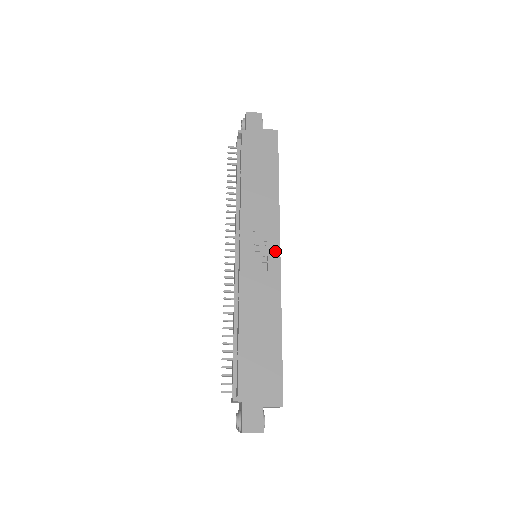
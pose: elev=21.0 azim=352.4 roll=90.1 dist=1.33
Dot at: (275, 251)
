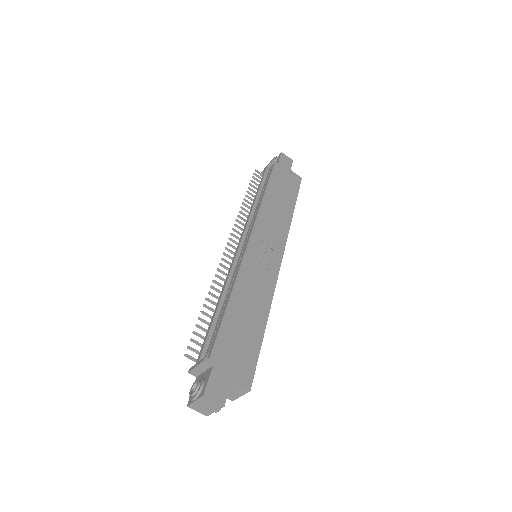
Dot at: (278, 257)
